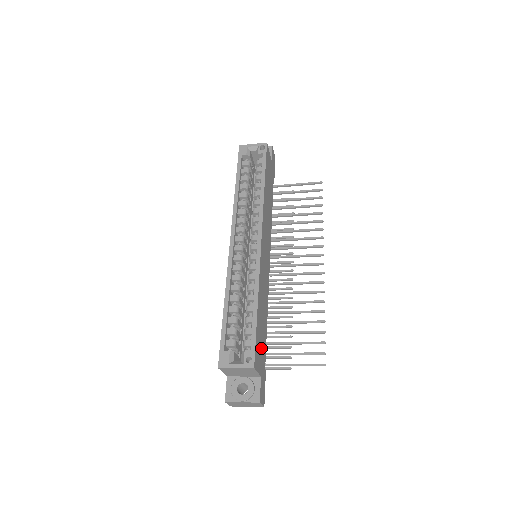
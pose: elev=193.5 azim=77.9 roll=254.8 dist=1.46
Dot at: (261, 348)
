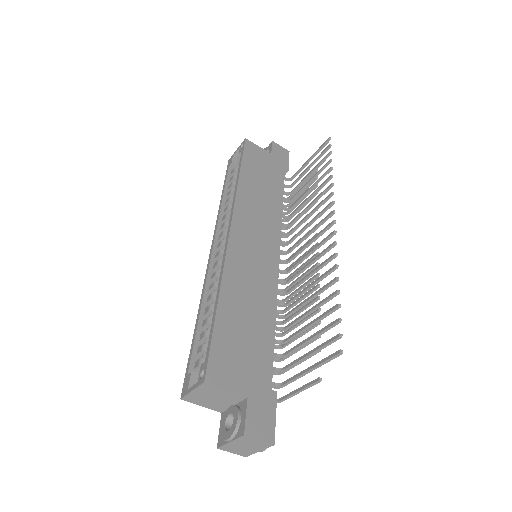
Dot at: (245, 358)
